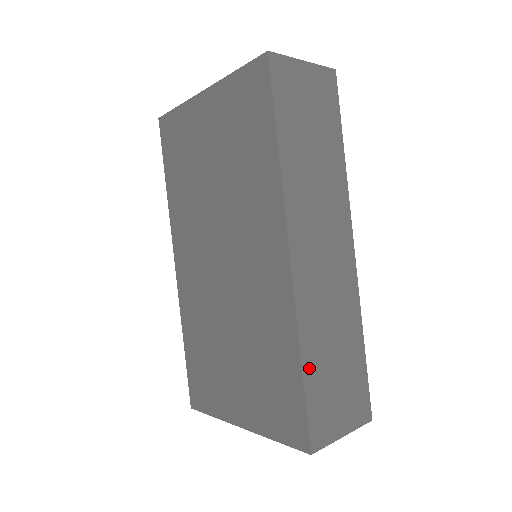
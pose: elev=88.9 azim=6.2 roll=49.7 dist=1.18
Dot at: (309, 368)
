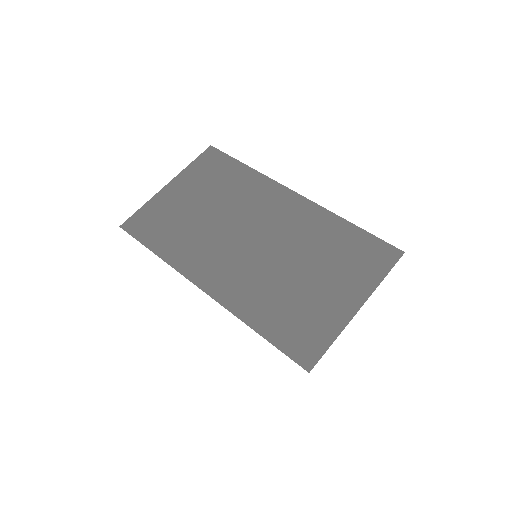
Dot at: occluded
